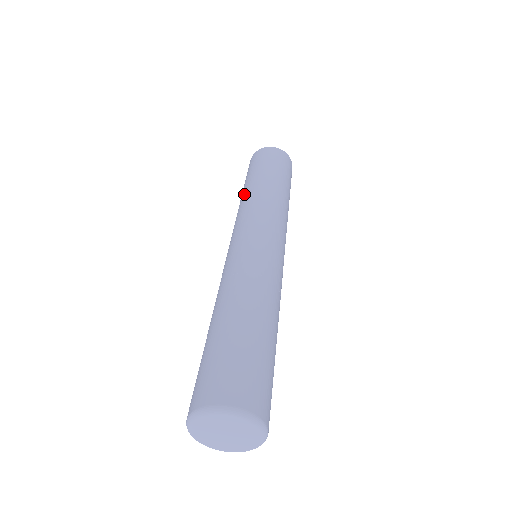
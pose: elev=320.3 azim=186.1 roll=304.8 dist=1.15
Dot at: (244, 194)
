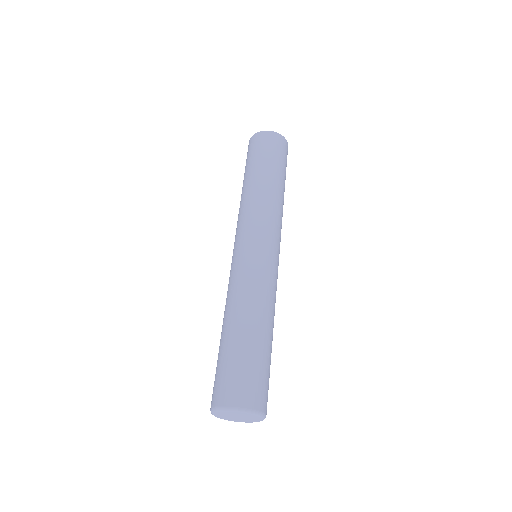
Dot at: (259, 186)
